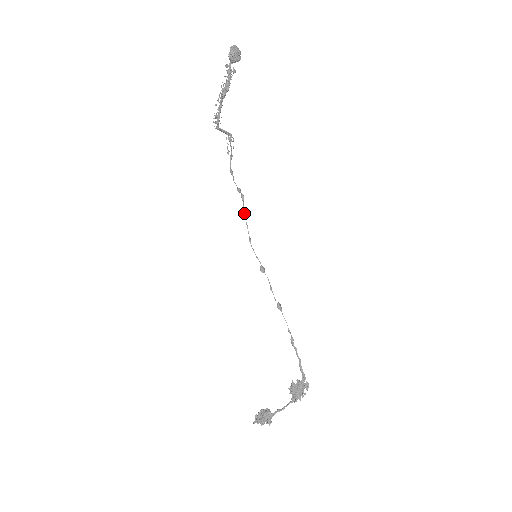
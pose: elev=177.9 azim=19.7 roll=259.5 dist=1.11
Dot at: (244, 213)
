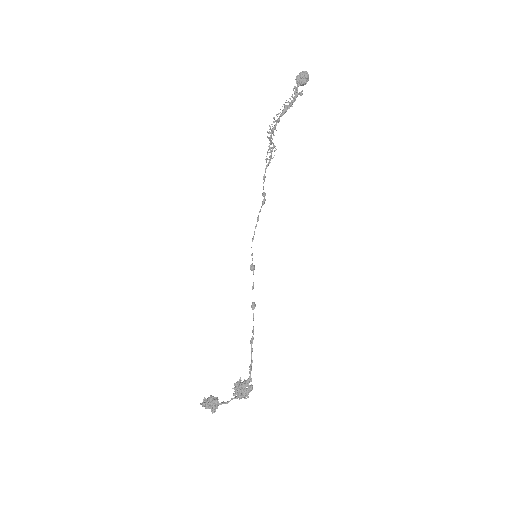
Dot at: occluded
